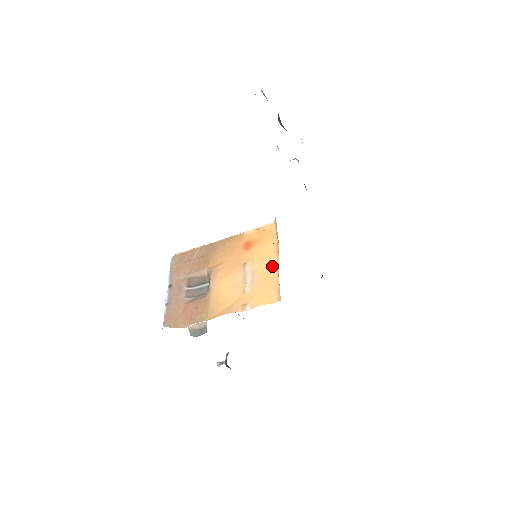
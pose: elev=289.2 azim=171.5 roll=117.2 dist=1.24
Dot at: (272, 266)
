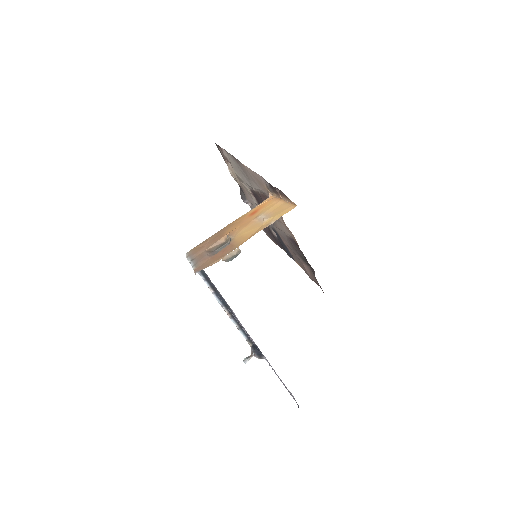
Dot at: (280, 204)
